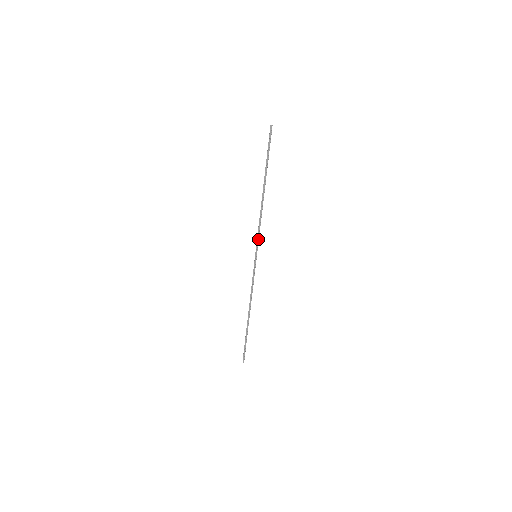
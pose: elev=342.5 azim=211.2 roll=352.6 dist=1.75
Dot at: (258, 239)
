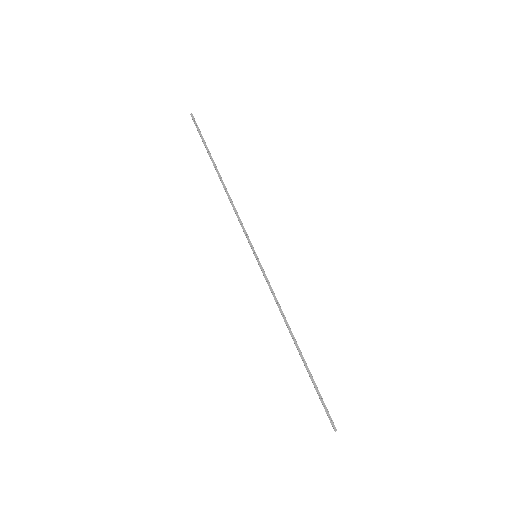
Dot at: (246, 233)
